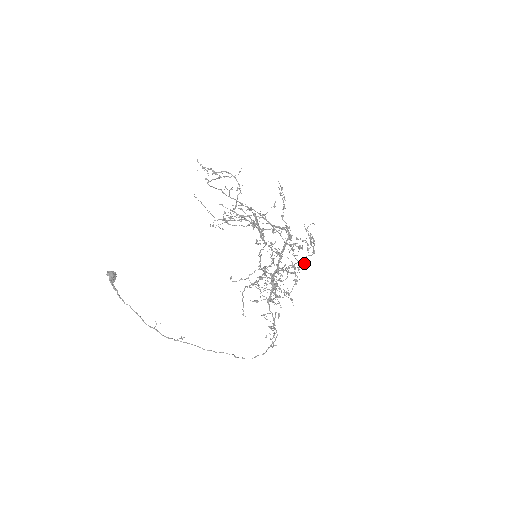
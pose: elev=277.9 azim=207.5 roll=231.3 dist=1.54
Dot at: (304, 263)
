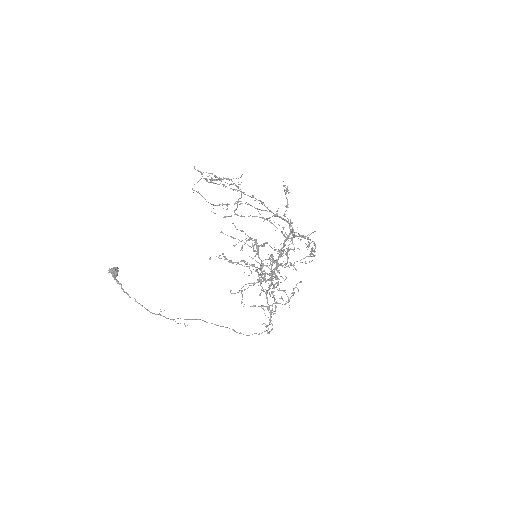
Dot at: occluded
